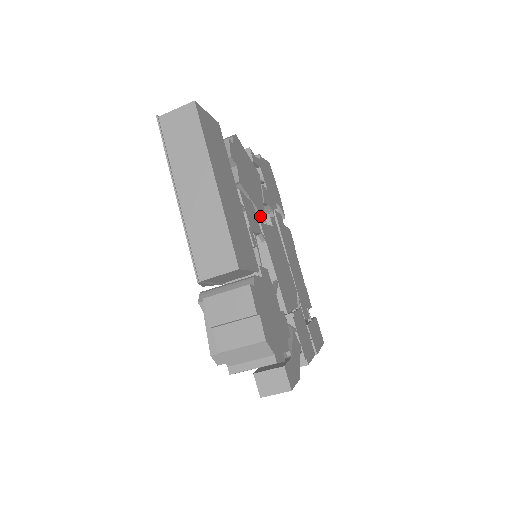
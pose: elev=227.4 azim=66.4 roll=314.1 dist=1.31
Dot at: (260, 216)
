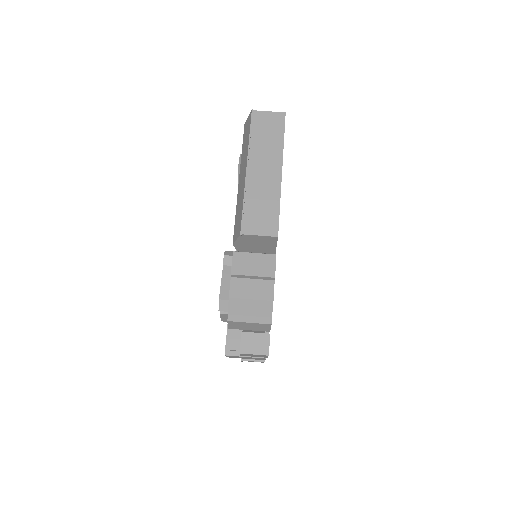
Dot at: occluded
